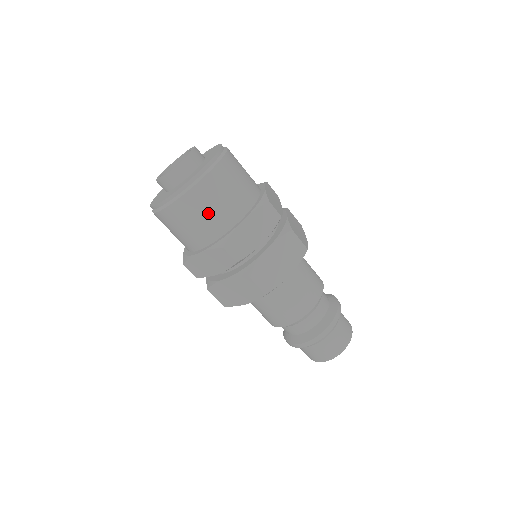
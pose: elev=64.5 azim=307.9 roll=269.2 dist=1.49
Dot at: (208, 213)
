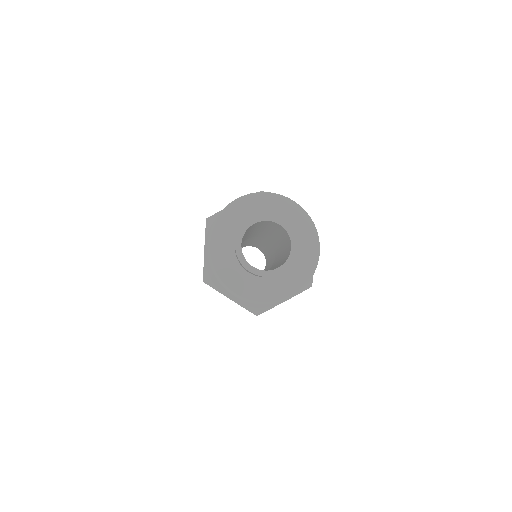
Dot at: occluded
